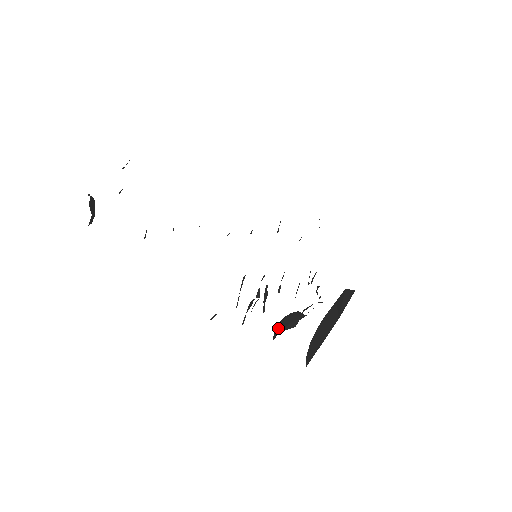
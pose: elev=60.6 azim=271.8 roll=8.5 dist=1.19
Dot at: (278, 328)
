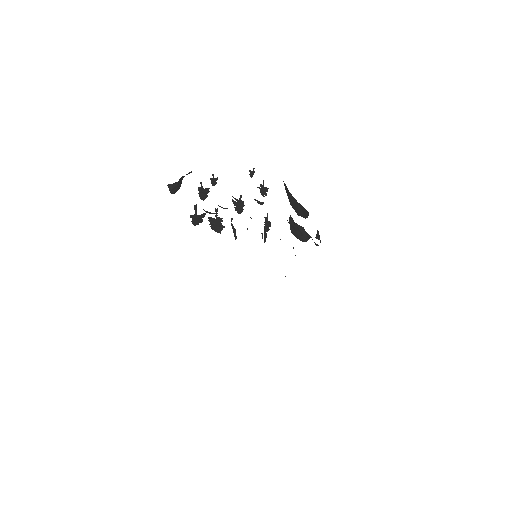
Dot at: occluded
